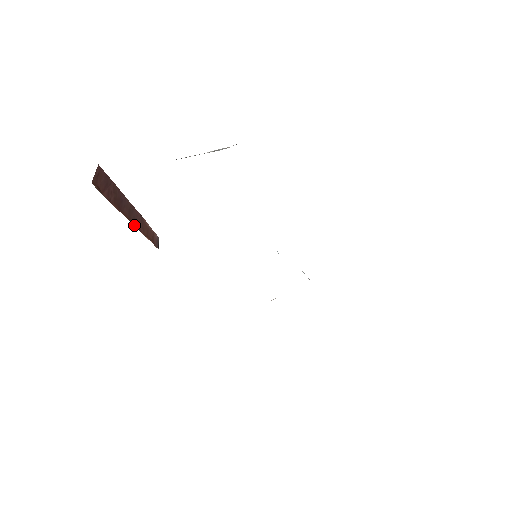
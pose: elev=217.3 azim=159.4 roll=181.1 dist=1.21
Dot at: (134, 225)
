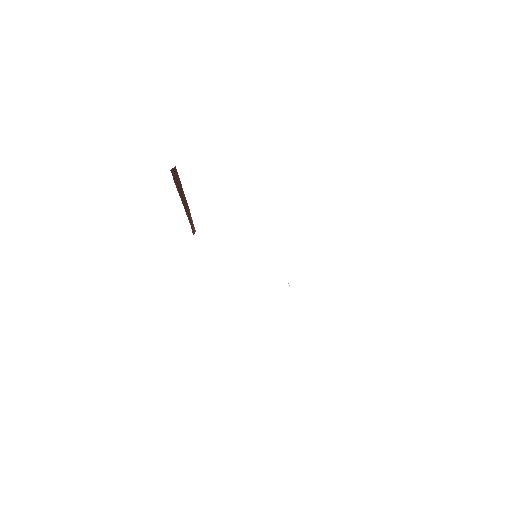
Dot at: occluded
